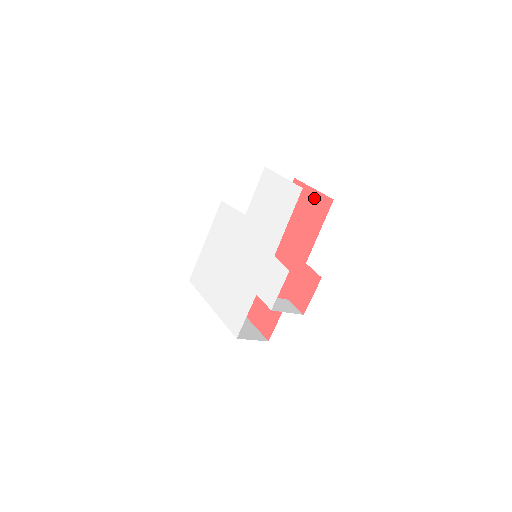
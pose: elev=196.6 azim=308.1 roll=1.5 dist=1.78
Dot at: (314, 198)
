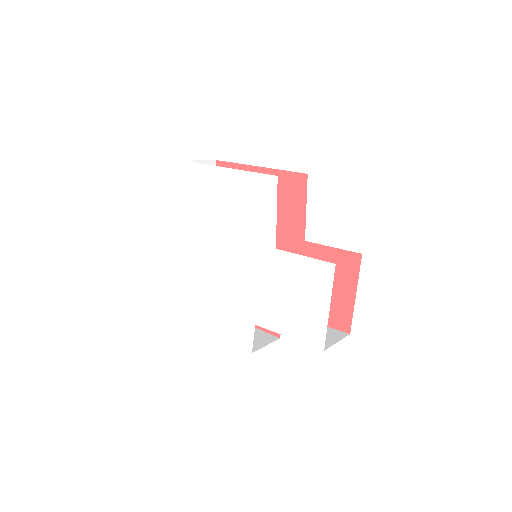
Dot at: (345, 302)
